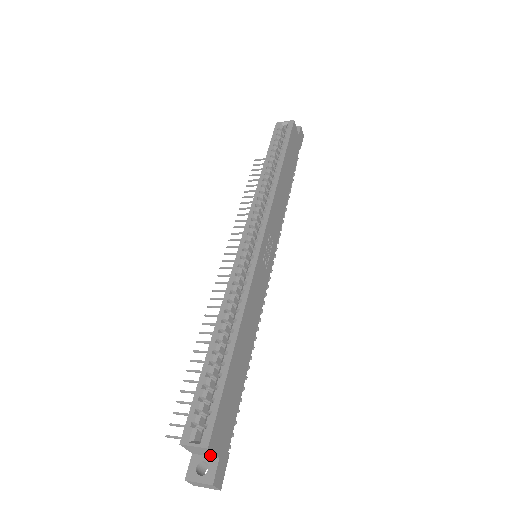
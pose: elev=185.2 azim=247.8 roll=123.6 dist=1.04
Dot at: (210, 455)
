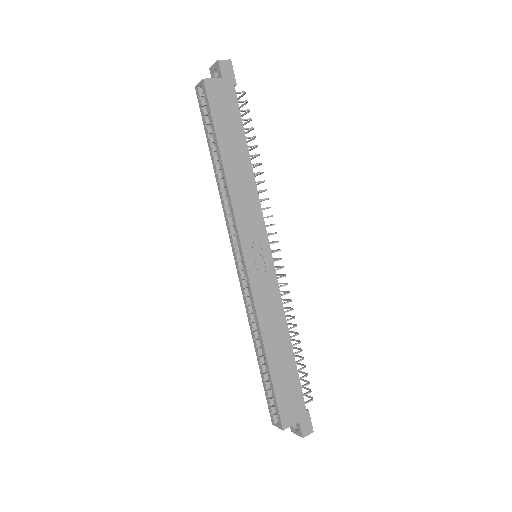
Dot at: (294, 422)
